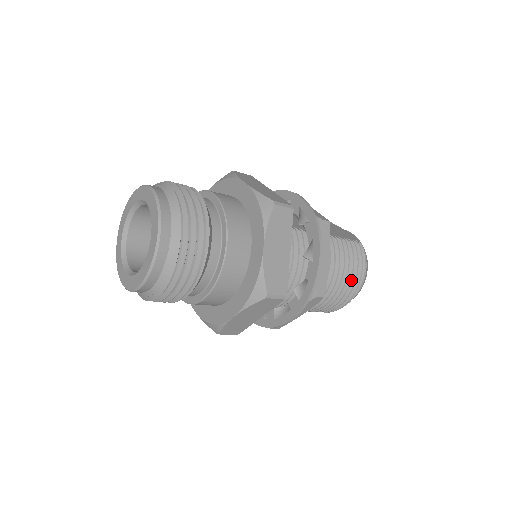
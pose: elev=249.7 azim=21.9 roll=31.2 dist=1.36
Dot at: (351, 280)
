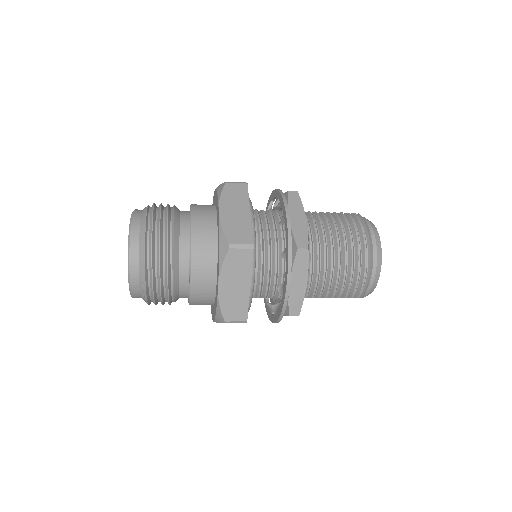
Dot at: (354, 243)
